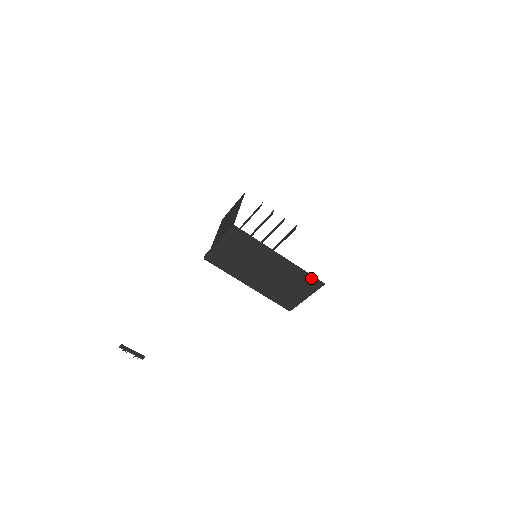
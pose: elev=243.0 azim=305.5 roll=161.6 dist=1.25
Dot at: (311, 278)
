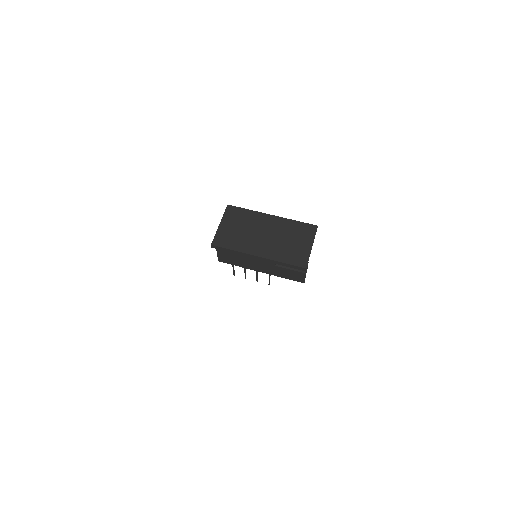
Dot at: (304, 225)
